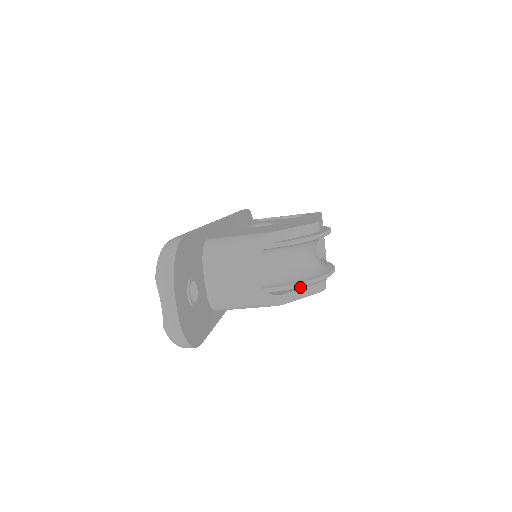
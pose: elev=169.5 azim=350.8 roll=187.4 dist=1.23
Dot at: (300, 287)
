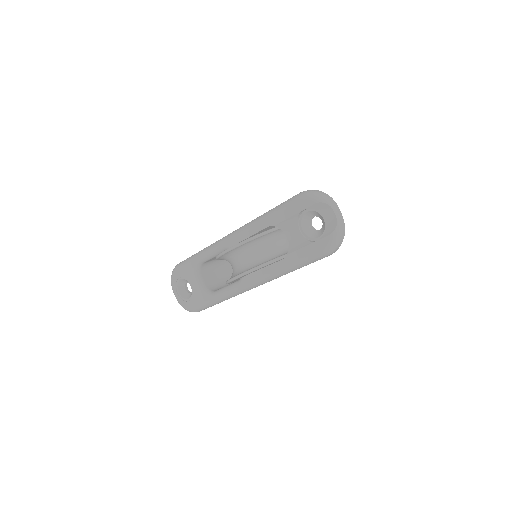
Dot at: occluded
